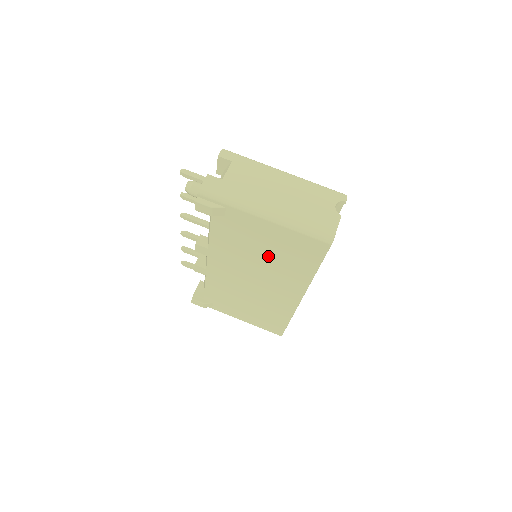
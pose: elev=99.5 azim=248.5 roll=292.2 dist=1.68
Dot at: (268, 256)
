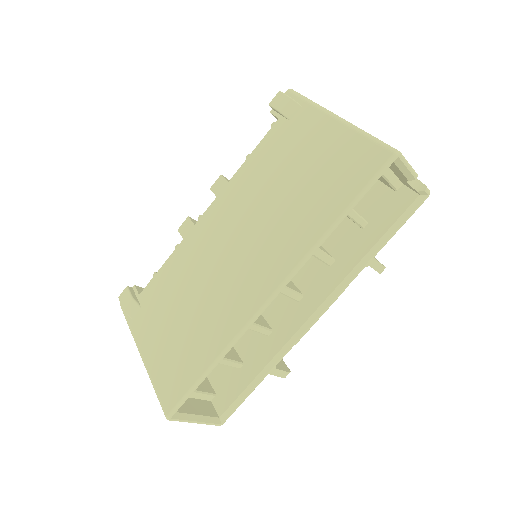
Dot at: (293, 189)
